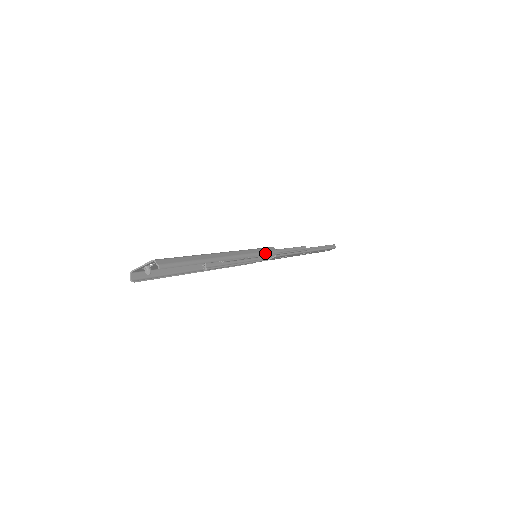
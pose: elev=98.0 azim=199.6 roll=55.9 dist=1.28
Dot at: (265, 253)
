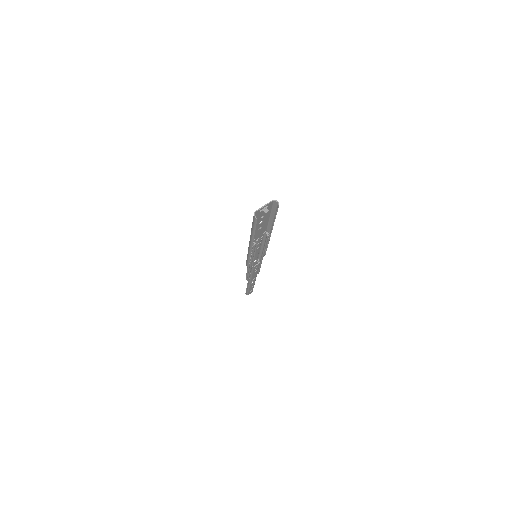
Dot at: (266, 249)
